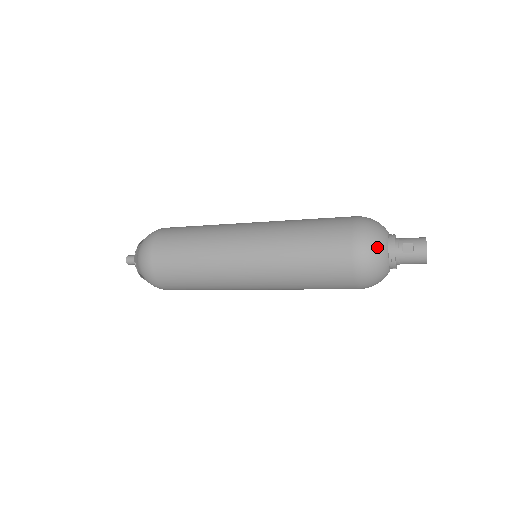
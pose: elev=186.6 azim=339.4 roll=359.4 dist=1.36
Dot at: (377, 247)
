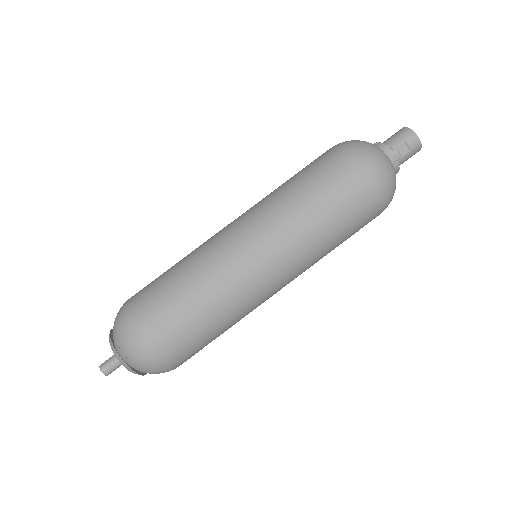
Dot at: (389, 169)
